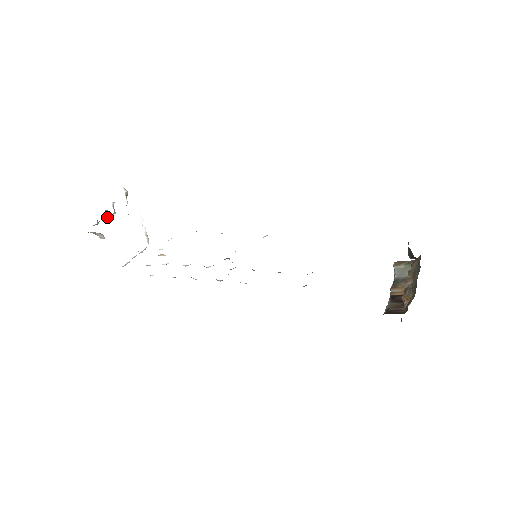
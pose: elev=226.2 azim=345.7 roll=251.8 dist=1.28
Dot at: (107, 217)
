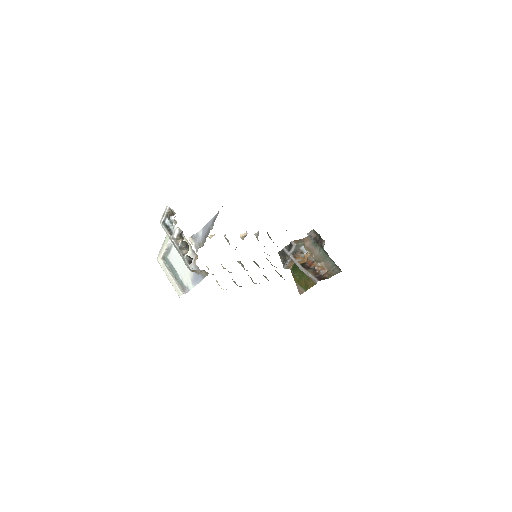
Dot at: (180, 247)
